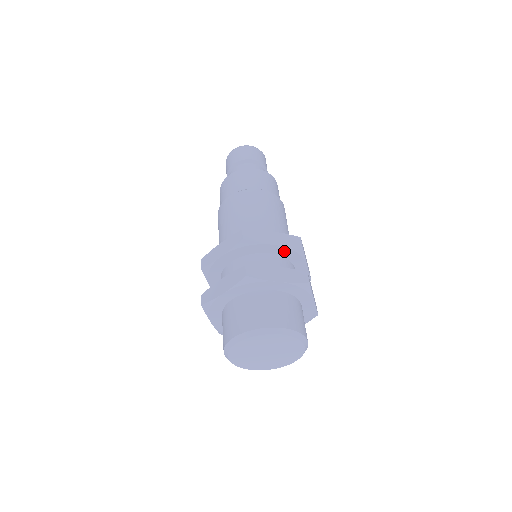
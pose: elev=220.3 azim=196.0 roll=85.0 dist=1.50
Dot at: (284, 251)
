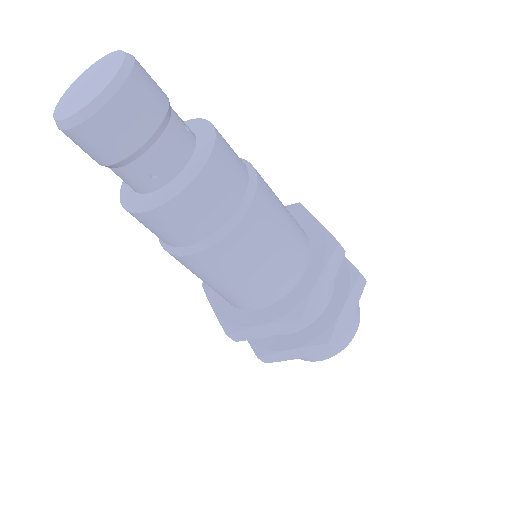
Dot at: occluded
